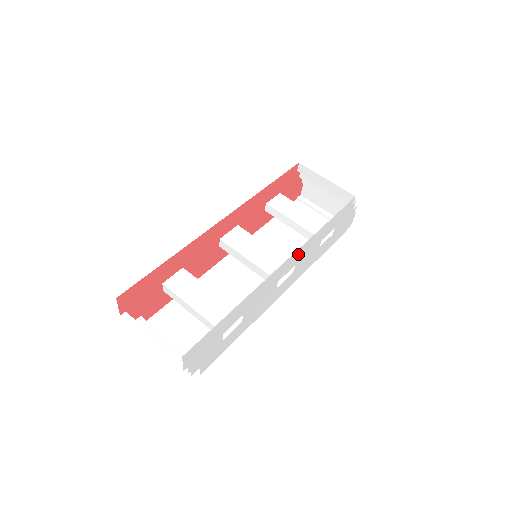
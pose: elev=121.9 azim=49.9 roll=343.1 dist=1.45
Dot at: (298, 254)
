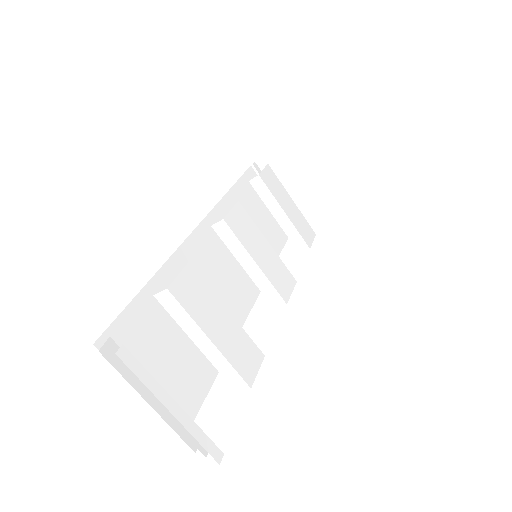
Dot at: occluded
